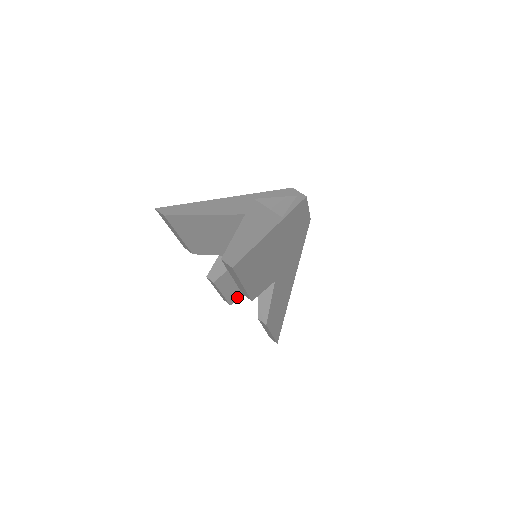
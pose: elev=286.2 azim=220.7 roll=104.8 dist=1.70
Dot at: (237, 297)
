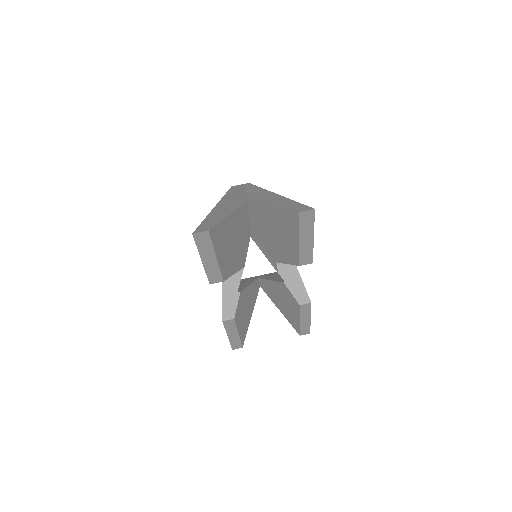
Dot at: (245, 331)
